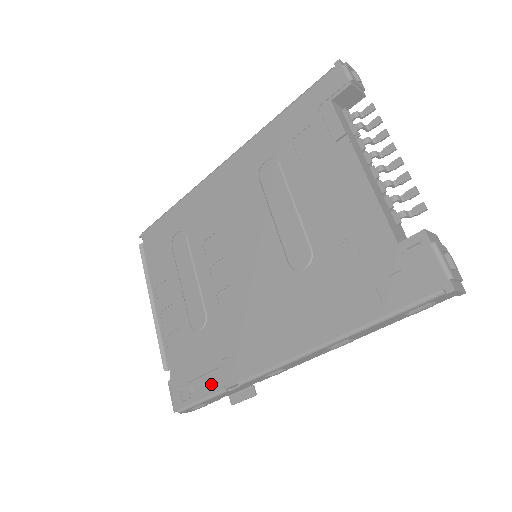
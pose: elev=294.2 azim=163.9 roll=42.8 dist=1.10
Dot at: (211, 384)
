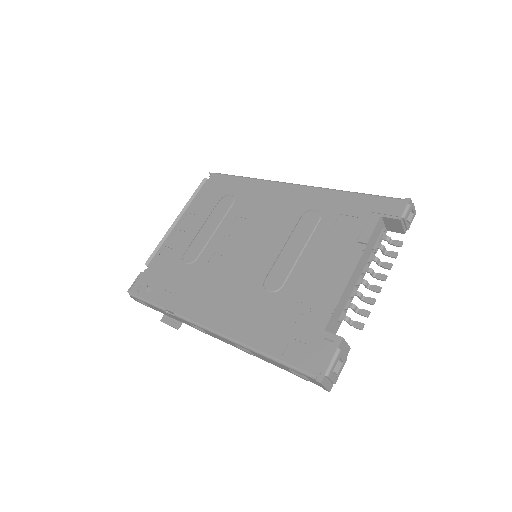
Dot at: (161, 298)
